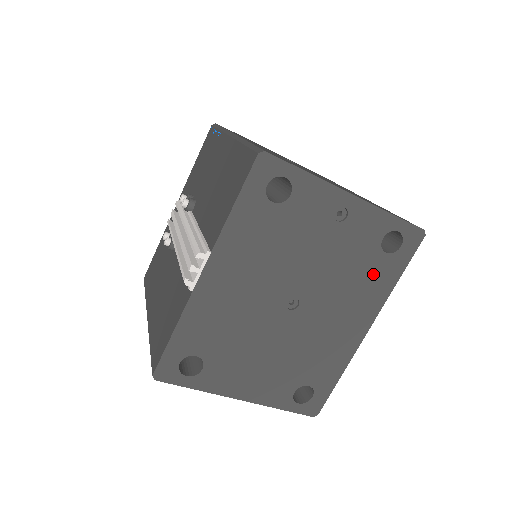
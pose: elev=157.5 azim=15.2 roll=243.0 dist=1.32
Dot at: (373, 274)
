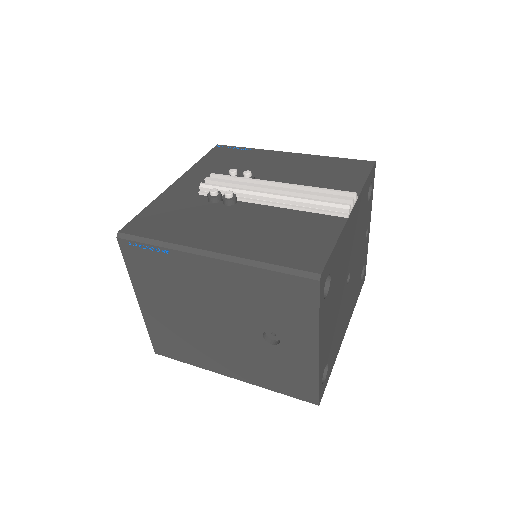
Dot at: (357, 289)
